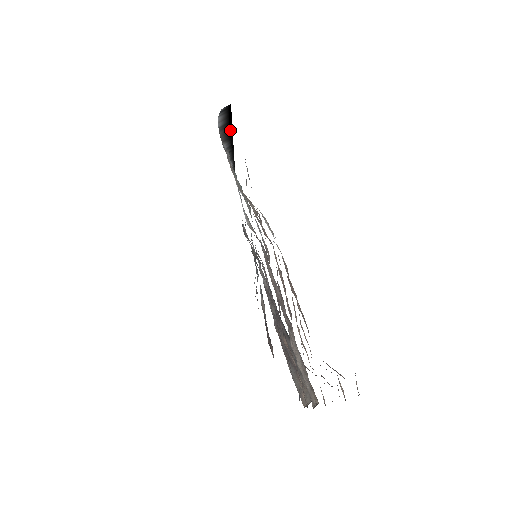
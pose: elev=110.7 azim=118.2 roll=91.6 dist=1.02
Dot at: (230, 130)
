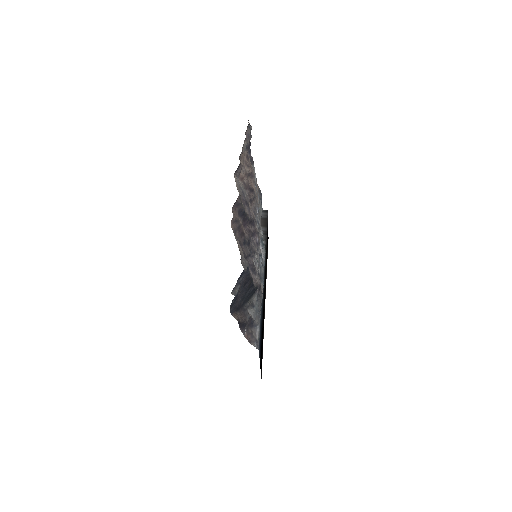
Dot at: (266, 223)
